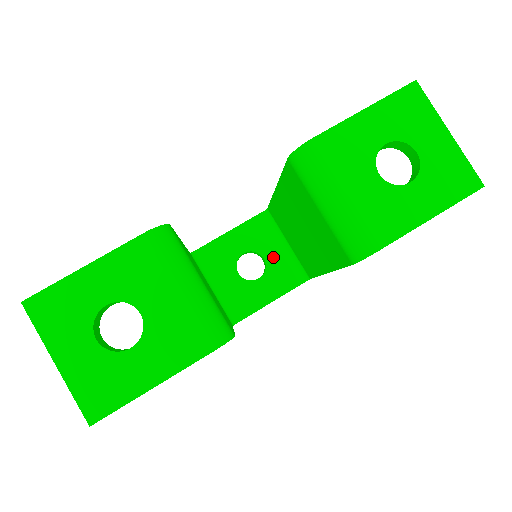
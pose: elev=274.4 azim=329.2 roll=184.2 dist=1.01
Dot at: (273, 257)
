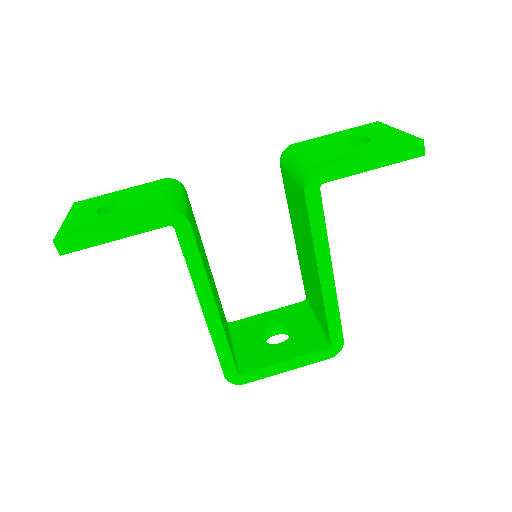
Dot at: (300, 330)
